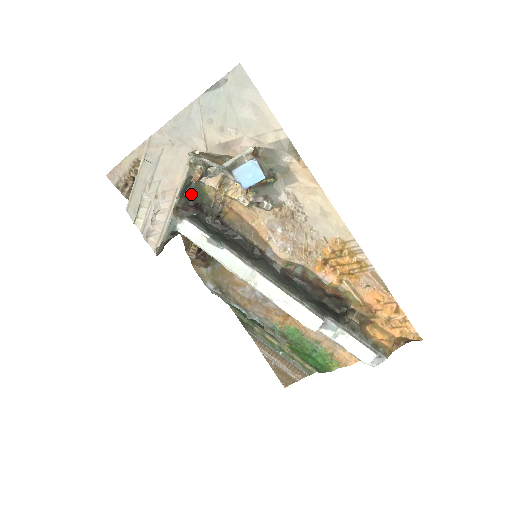
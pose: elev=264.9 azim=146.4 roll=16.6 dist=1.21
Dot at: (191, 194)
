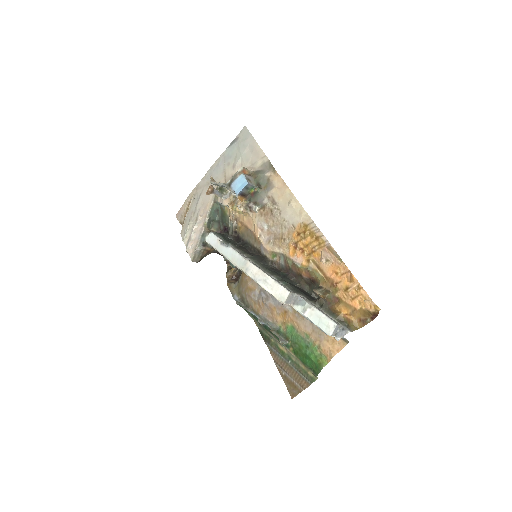
Dot at: (220, 219)
